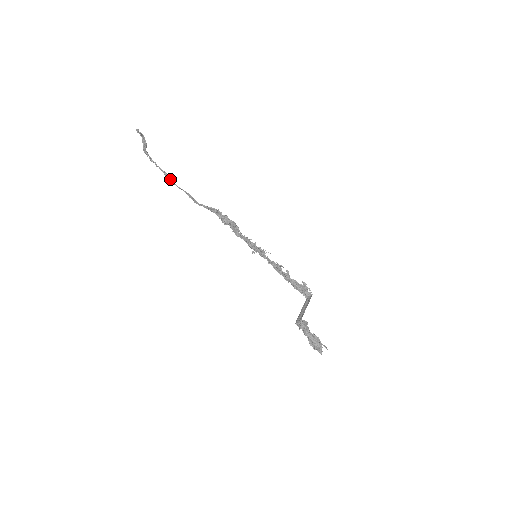
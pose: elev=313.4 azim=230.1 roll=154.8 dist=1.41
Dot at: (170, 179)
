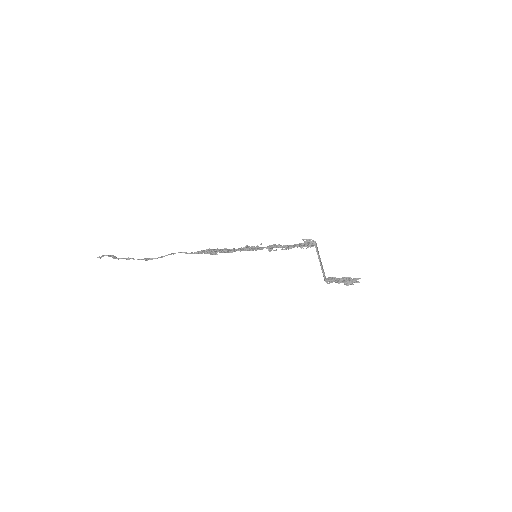
Dot at: (152, 259)
